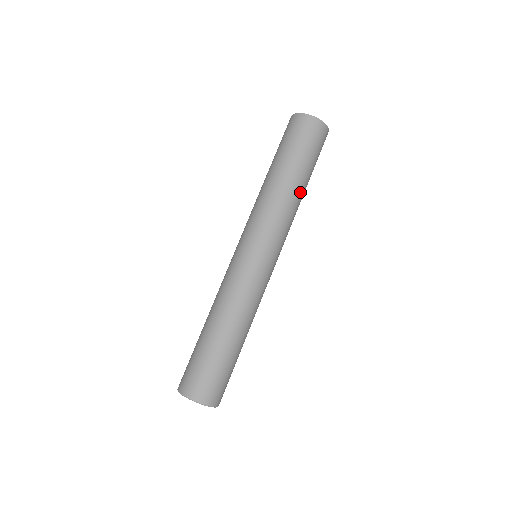
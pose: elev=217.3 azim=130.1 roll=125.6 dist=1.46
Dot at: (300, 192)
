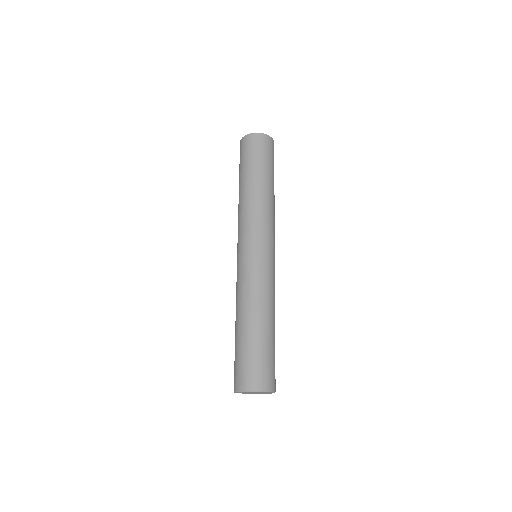
Dot at: (268, 191)
